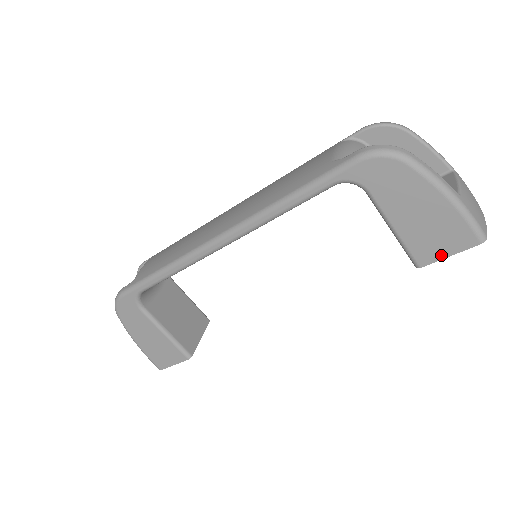
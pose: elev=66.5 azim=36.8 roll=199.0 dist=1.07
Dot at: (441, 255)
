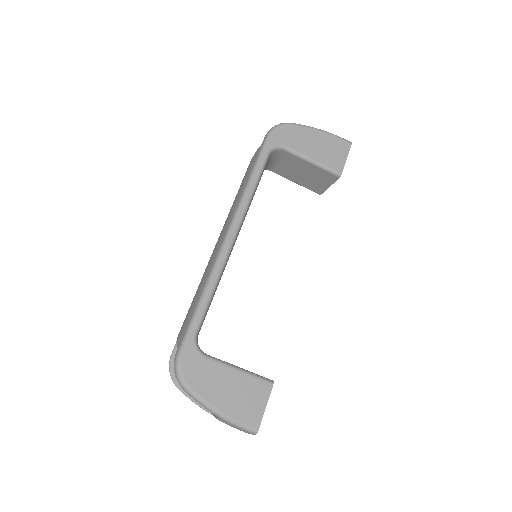
Dot at: (343, 160)
